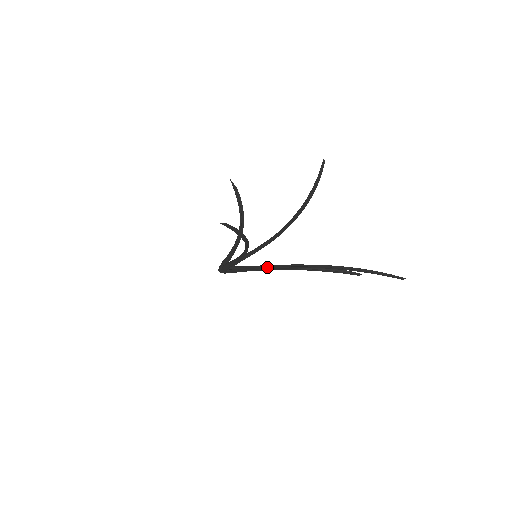
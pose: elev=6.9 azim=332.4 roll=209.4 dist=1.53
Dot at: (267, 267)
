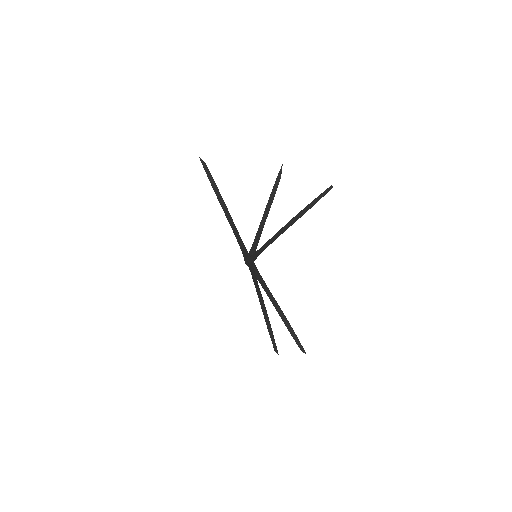
Dot at: occluded
